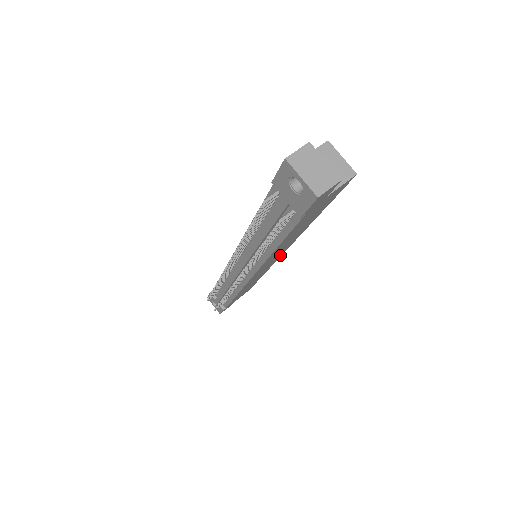
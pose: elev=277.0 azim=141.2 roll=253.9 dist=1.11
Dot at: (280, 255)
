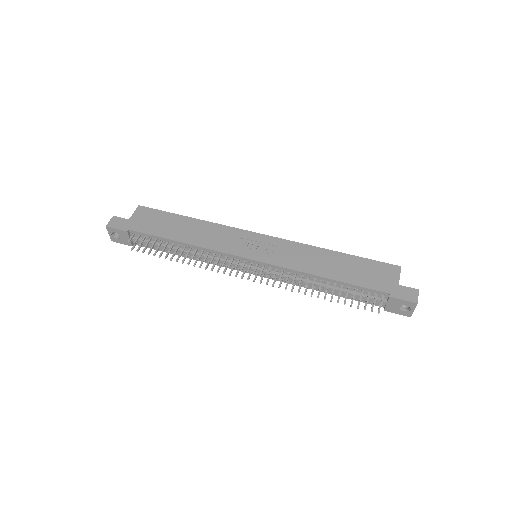
Dot at: occluded
